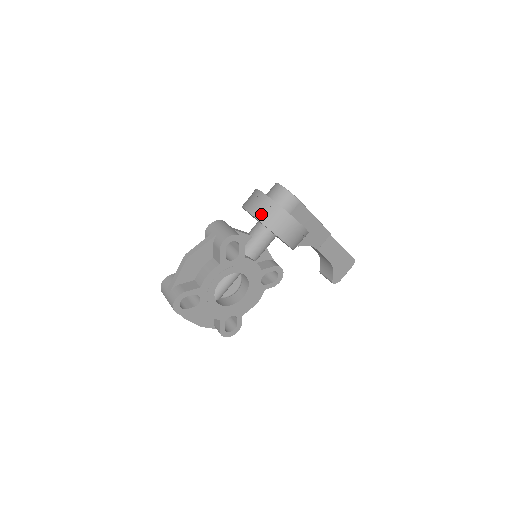
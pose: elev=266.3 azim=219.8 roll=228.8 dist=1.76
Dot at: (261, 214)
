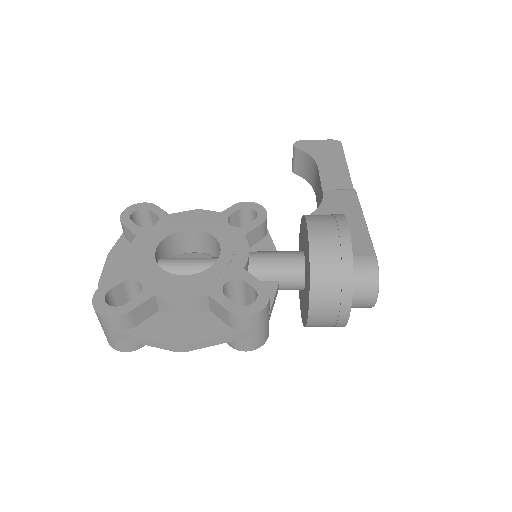
Dot at: (316, 326)
